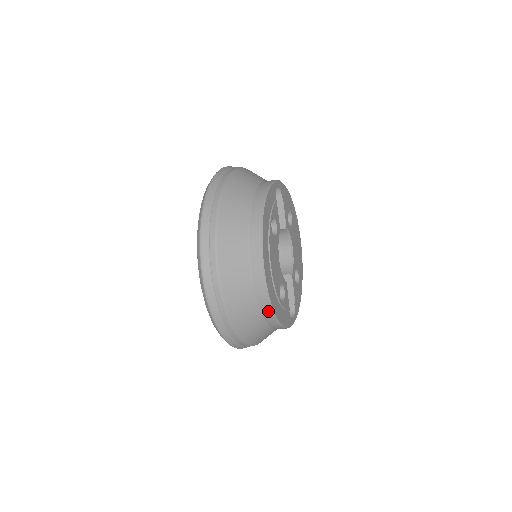
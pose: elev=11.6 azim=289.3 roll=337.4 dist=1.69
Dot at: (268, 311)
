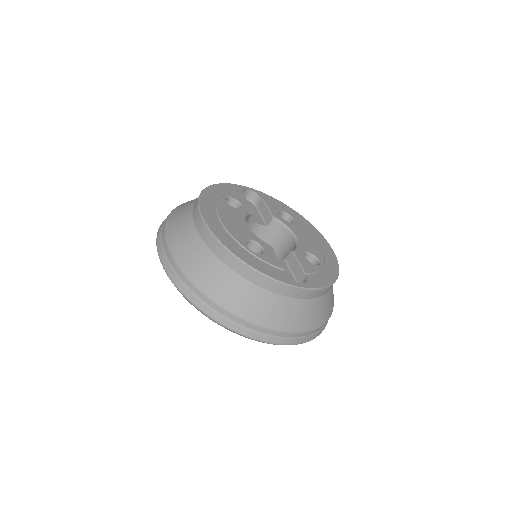
Dot at: (222, 252)
